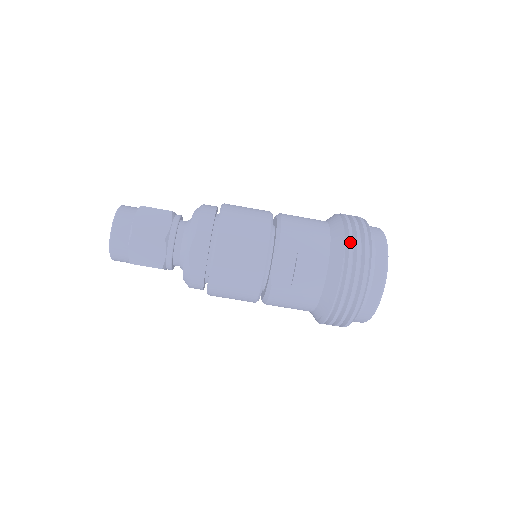
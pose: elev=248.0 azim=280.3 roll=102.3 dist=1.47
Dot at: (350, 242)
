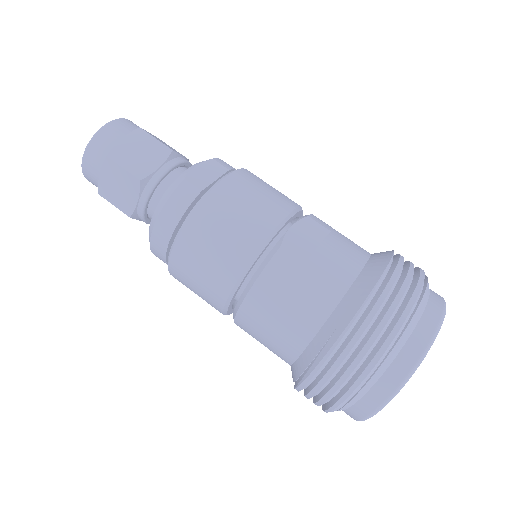
Dot at: (400, 255)
